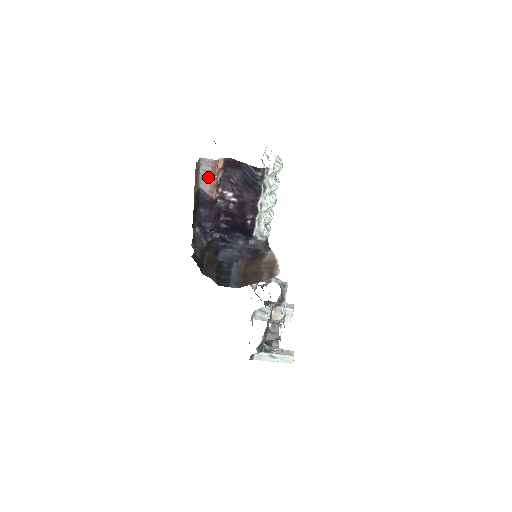
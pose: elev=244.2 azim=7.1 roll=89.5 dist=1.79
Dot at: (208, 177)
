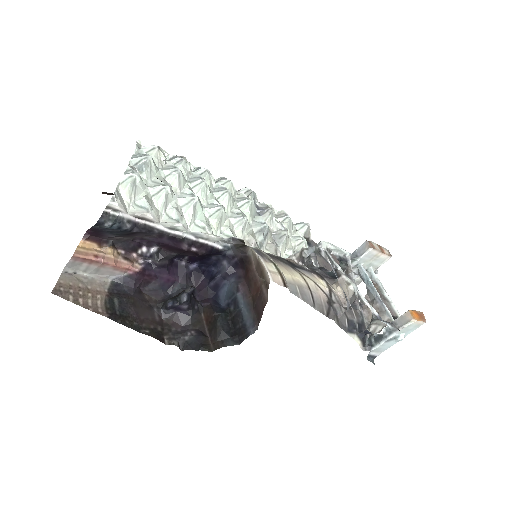
Dot at: (99, 269)
